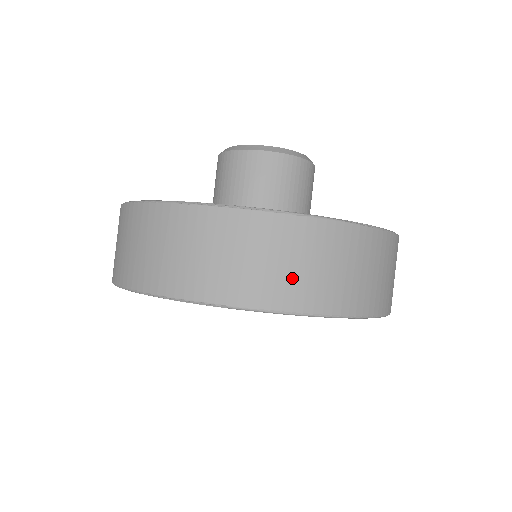
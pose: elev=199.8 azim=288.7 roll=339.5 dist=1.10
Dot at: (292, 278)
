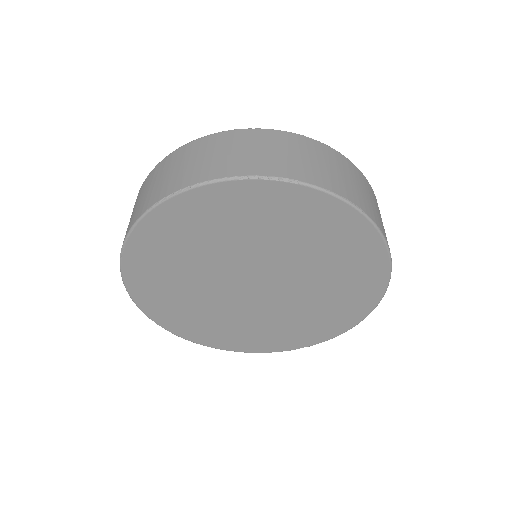
Dot at: (342, 180)
